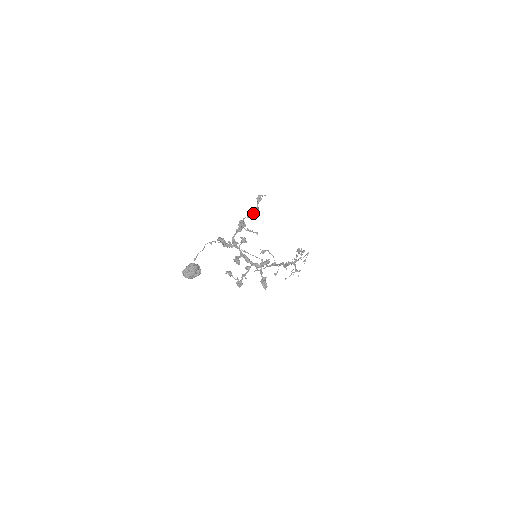
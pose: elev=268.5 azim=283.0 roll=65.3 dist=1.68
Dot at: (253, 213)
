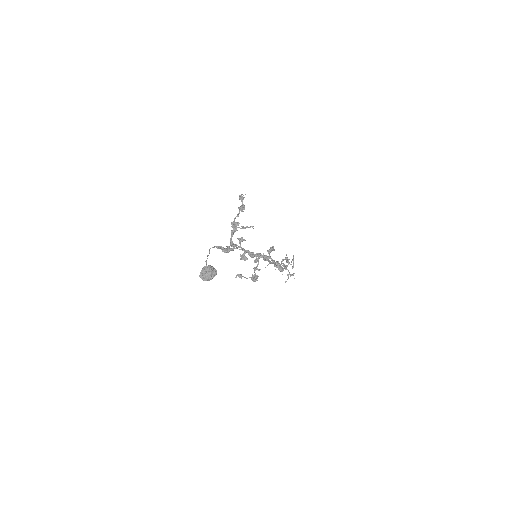
Dot at: (242, 210)
